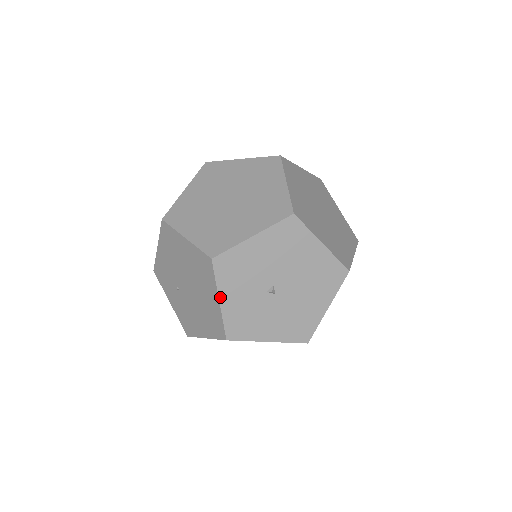
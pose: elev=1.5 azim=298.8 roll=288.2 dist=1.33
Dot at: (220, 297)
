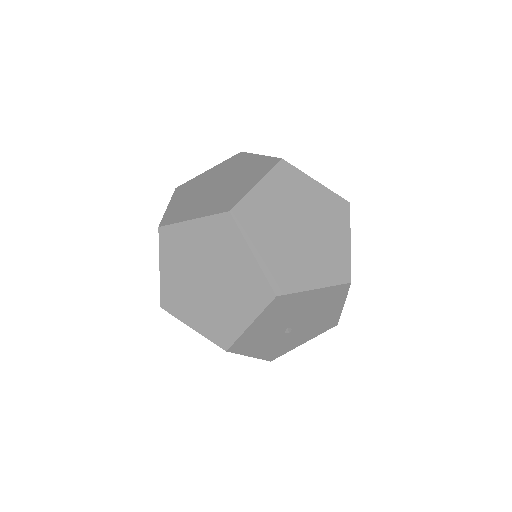
Dot at: (249, 355)
